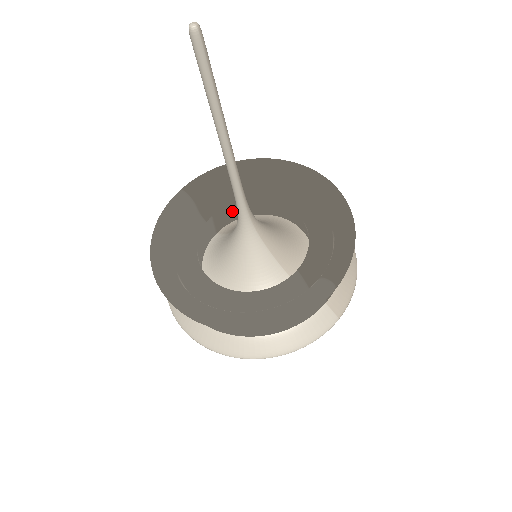
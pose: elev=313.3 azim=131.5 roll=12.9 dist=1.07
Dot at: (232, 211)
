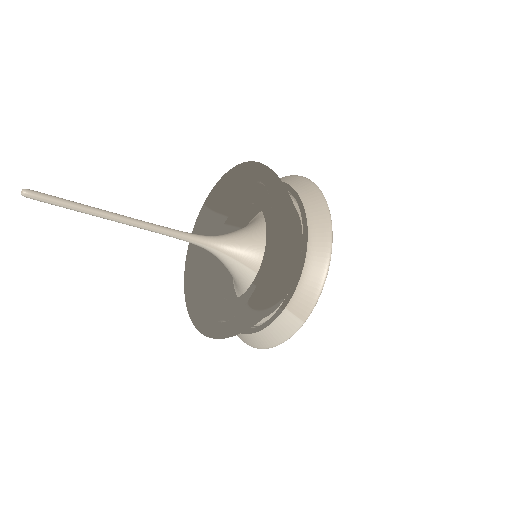
Dot at: (243, 212)
